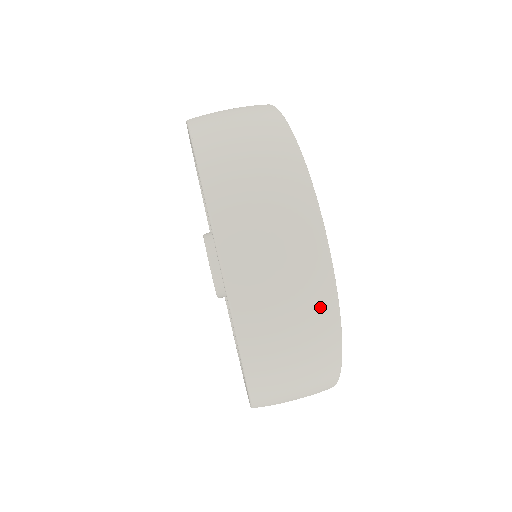
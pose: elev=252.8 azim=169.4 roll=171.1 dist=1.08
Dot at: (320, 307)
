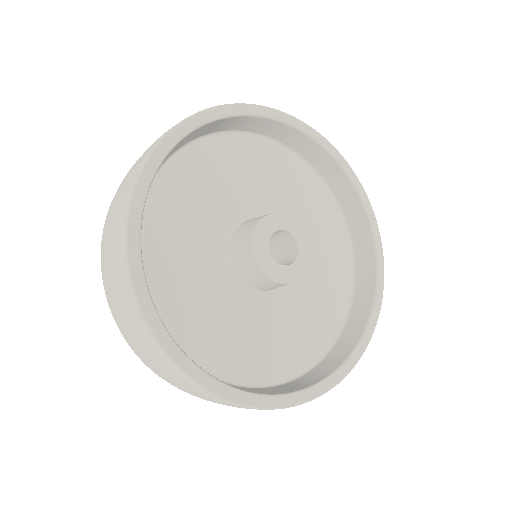
Dot at: occluded
